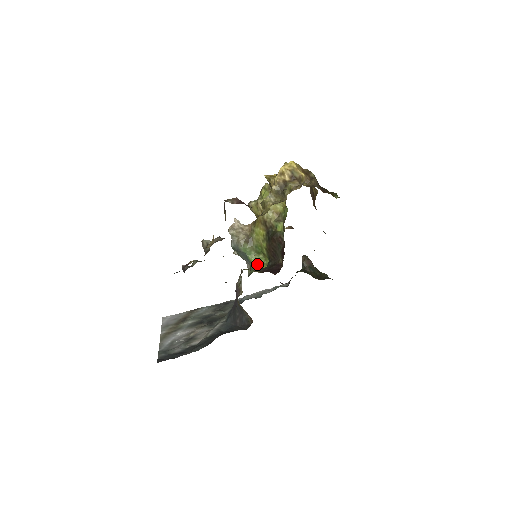
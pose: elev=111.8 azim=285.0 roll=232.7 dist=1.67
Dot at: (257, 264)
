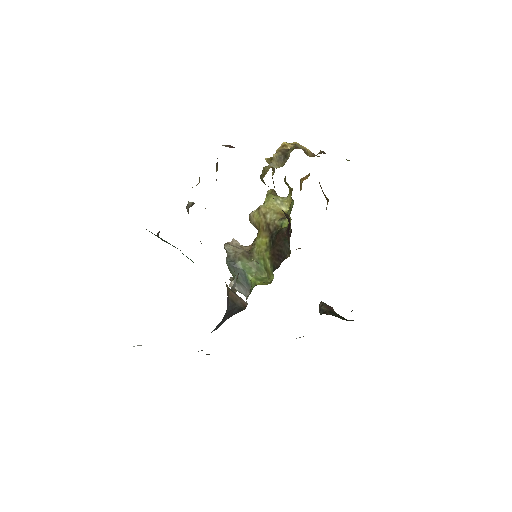
Dot at: (258, 282)
